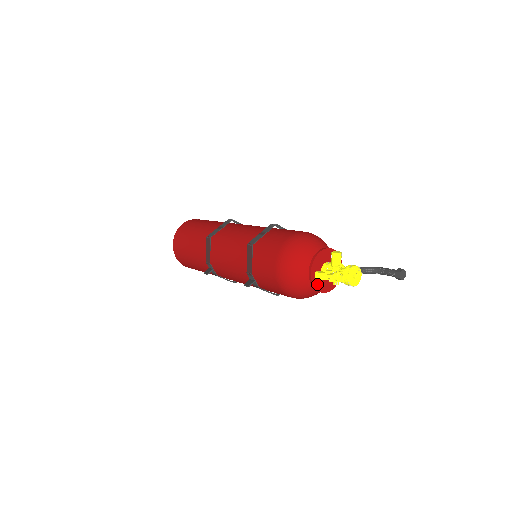
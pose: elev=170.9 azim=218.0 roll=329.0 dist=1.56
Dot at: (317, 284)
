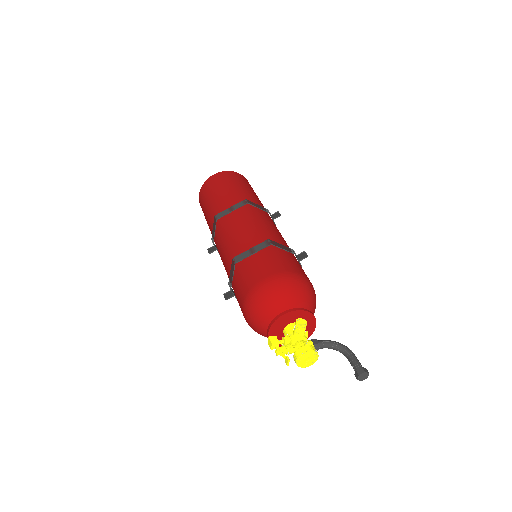
Dot at: occluded
